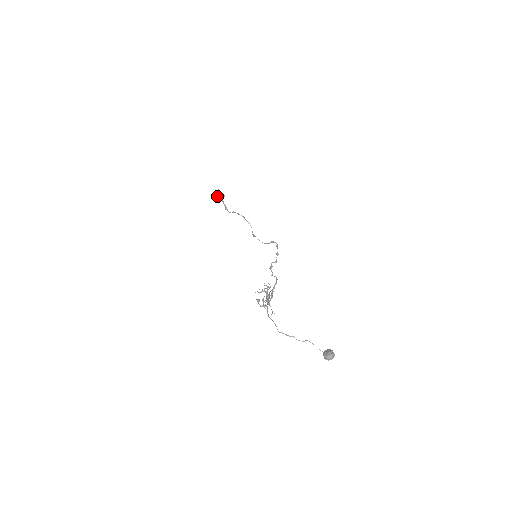
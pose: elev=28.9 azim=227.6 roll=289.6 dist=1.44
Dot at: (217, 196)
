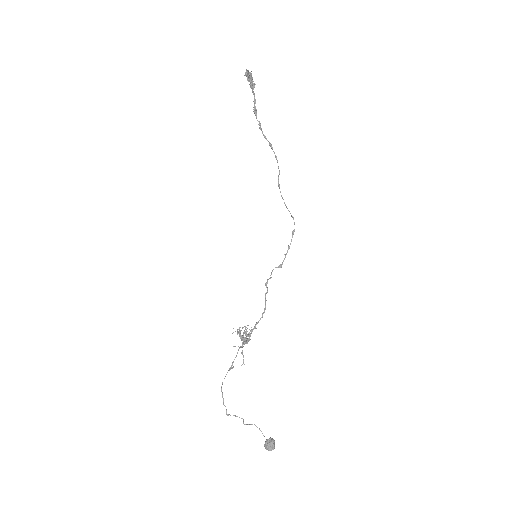
Dot at: (248, 76)
